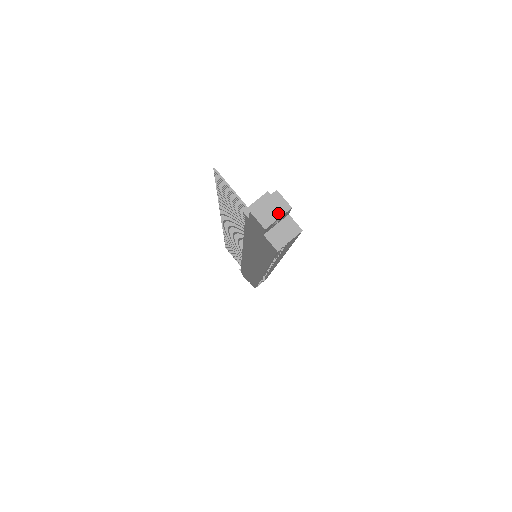
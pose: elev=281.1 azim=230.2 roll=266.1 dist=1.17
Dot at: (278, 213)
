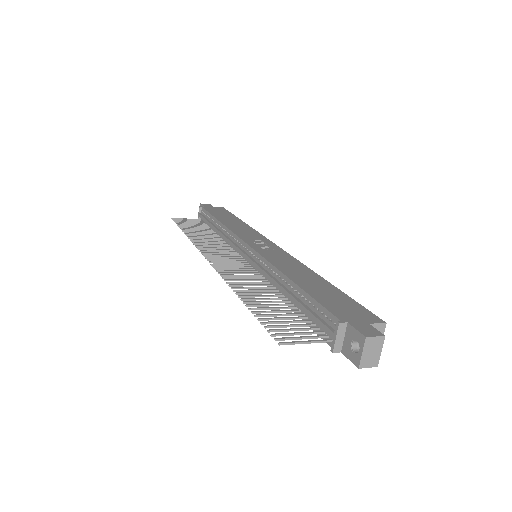
Dot at: (378, 349)
